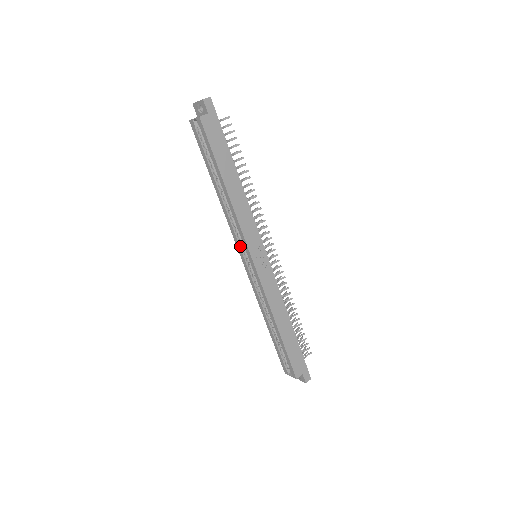
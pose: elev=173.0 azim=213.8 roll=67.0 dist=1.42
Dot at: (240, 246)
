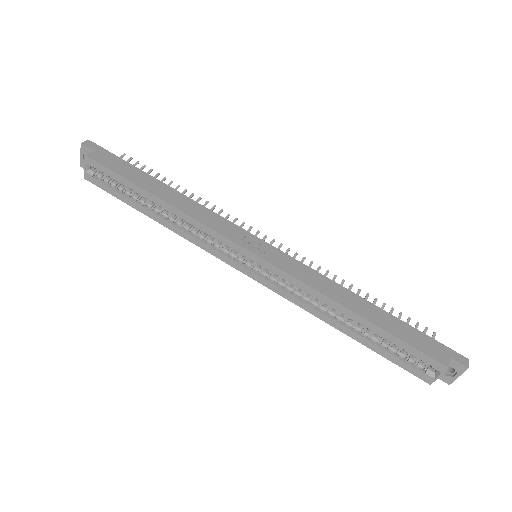
Dot at: (228, 257)
